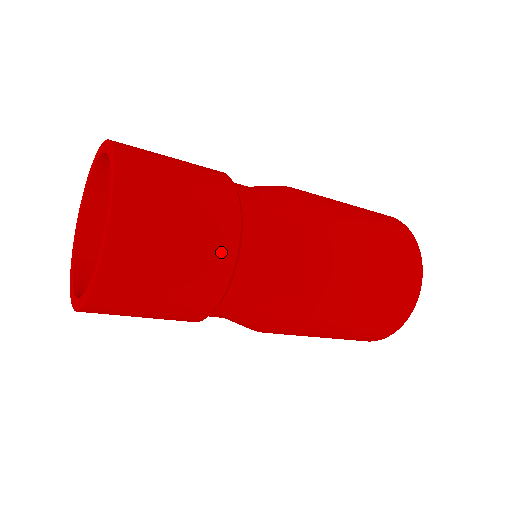
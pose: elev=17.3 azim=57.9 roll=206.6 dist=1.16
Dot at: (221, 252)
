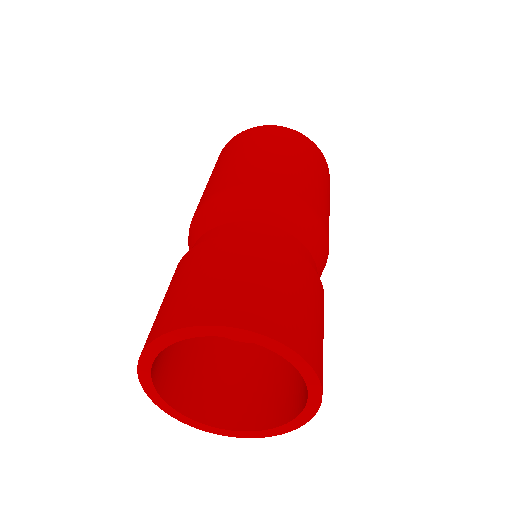
Dot at: occluded
